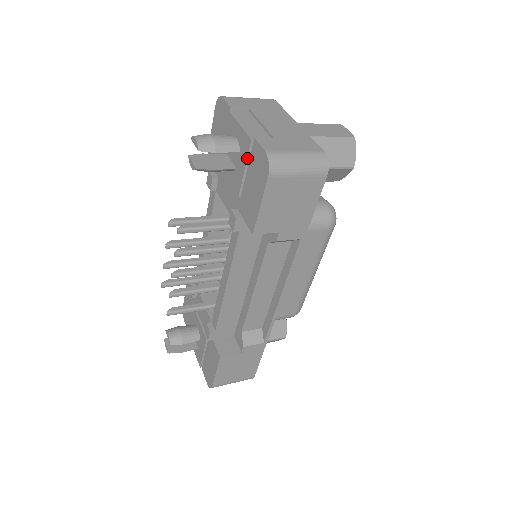
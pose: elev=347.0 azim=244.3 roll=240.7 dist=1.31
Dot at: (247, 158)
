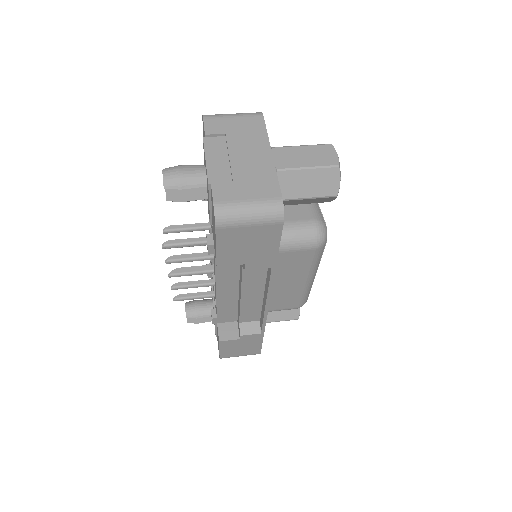
Dot at: (209, 197)
